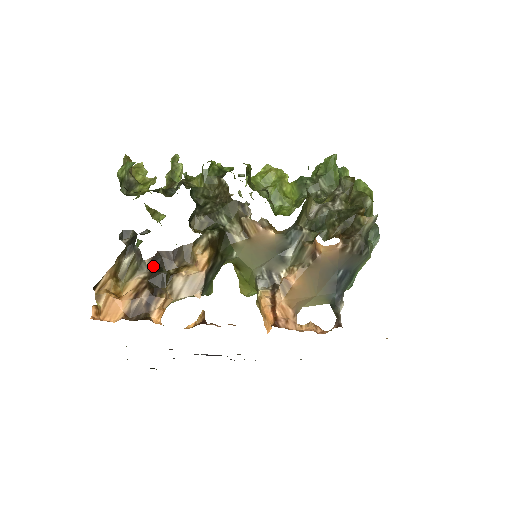
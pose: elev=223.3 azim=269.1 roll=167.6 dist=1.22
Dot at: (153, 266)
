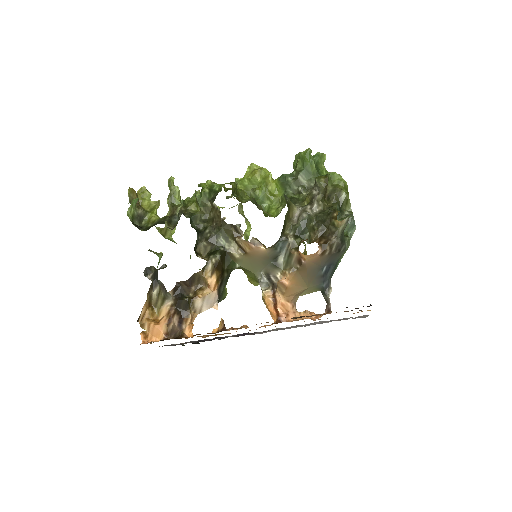
Dot at: (176, 294)
